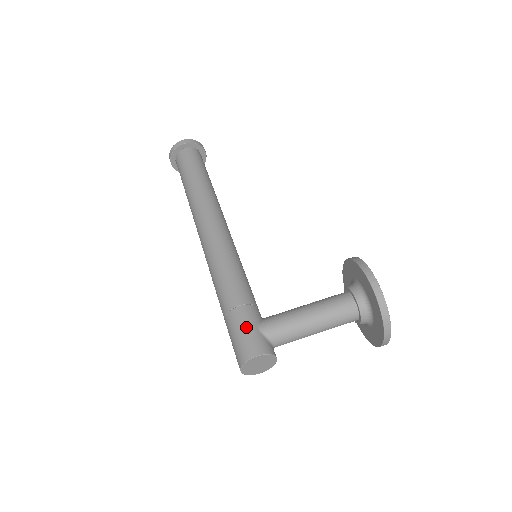
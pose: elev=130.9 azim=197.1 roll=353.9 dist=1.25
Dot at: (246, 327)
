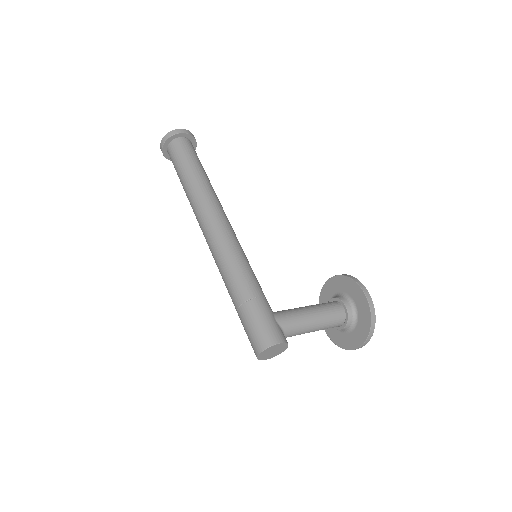
Dot at: (267, 317)
